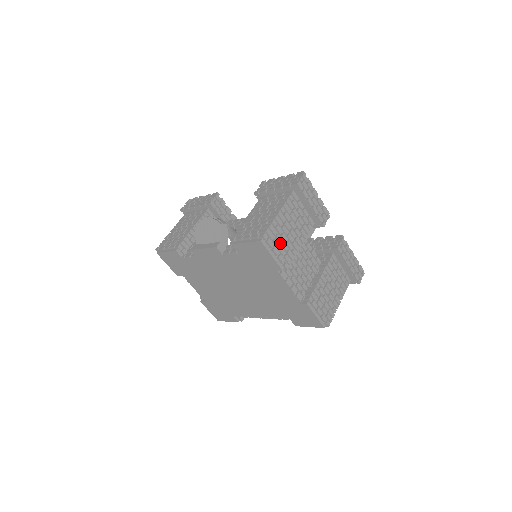
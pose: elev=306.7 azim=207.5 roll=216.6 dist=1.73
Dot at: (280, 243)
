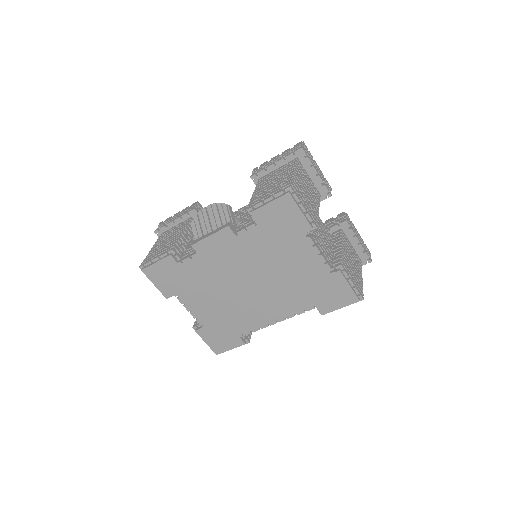
Dot at: (304, 200)
